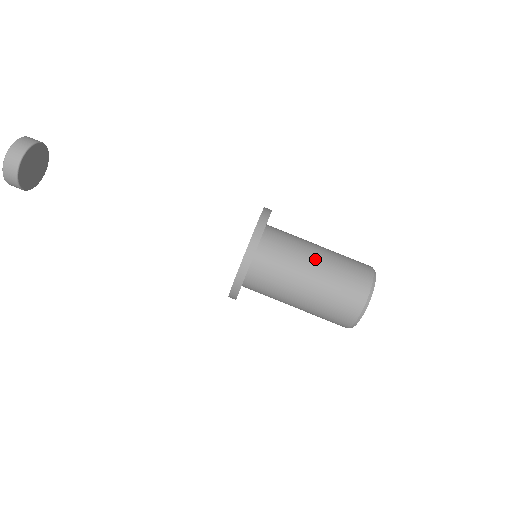
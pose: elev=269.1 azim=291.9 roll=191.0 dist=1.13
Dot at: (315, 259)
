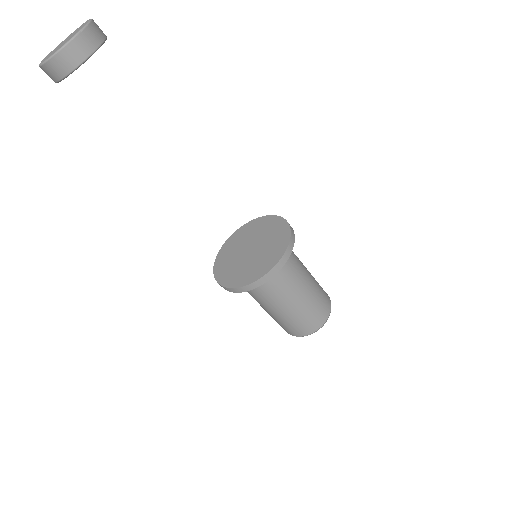
Dot at: (294, 301)
